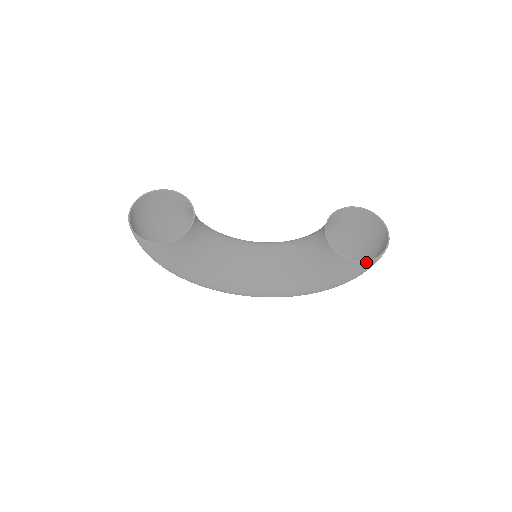
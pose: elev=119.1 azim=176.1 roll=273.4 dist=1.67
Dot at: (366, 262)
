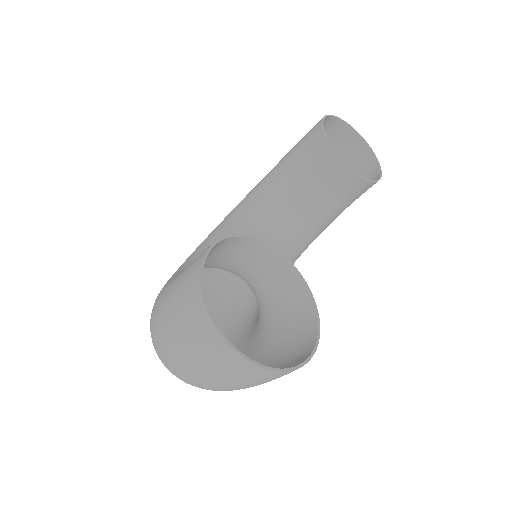
Dot at: (380, 174)
